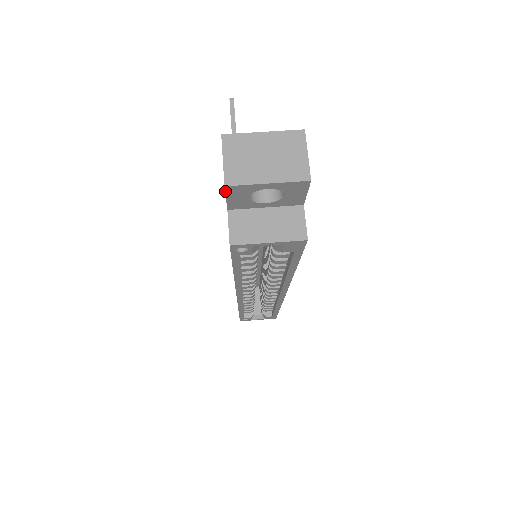
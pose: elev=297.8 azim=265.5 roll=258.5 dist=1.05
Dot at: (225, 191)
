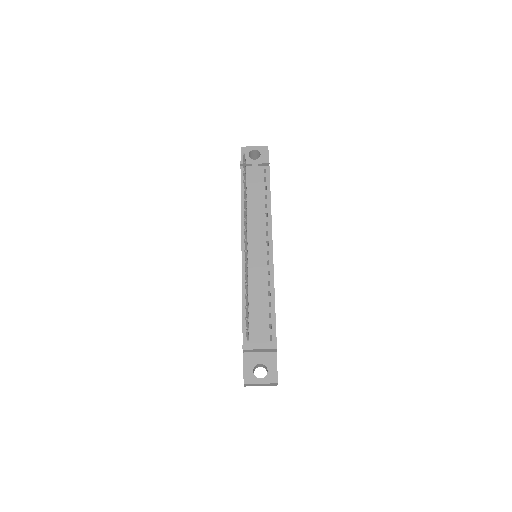
Dot at: occluded
